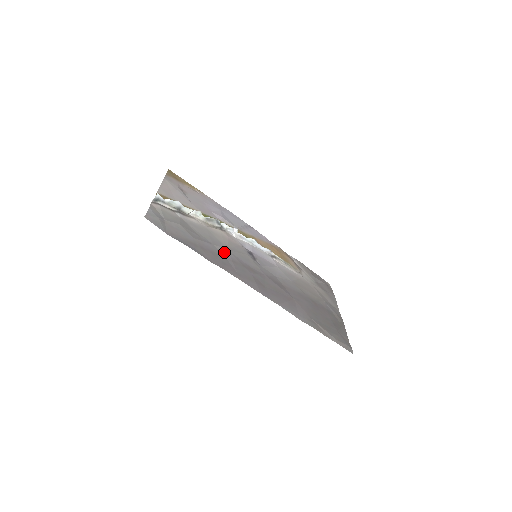
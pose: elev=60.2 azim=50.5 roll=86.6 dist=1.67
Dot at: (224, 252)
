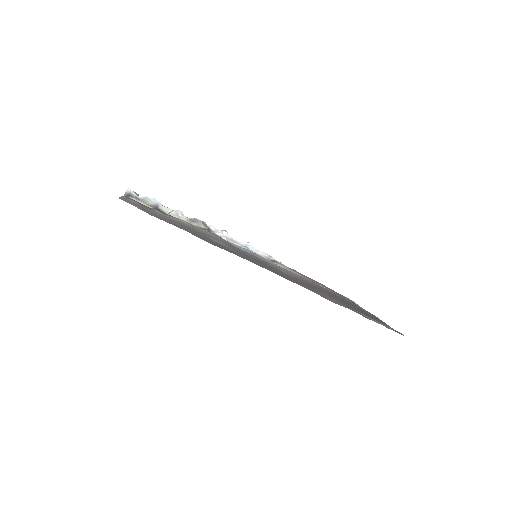
Dot at: (221, 243)
